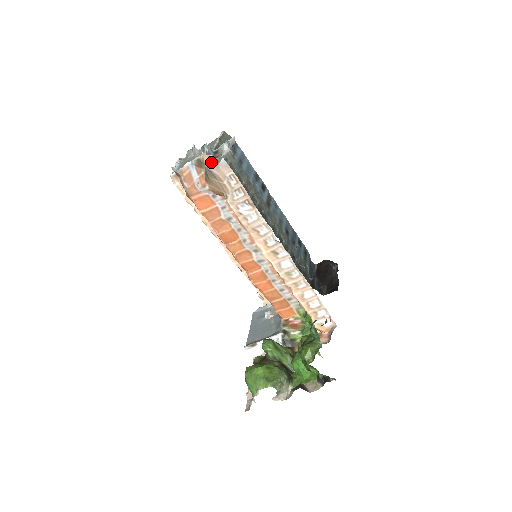
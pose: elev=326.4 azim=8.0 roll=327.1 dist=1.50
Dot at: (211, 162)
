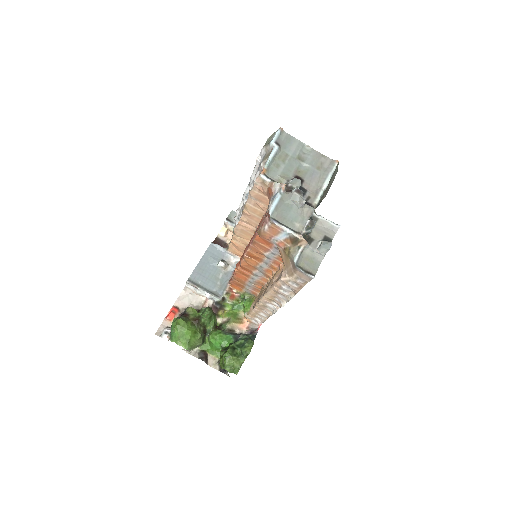
Dot at: (303, 251)
